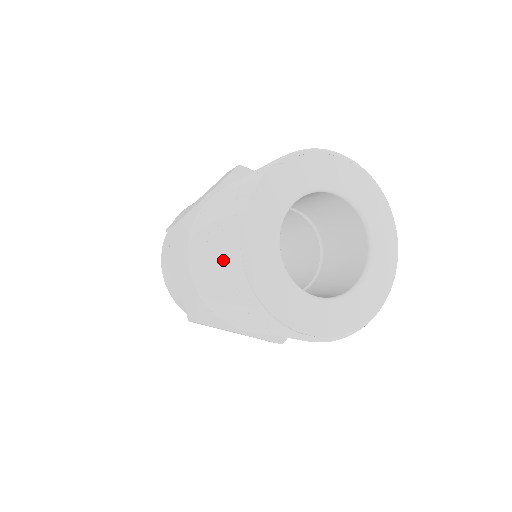
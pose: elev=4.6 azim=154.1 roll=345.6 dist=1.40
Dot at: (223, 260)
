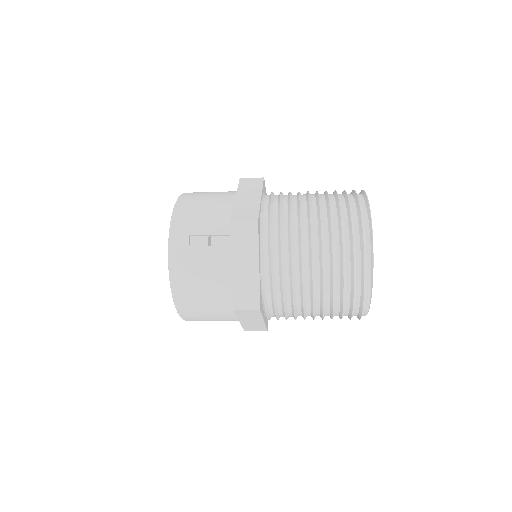
Dot at: (343, 258)
